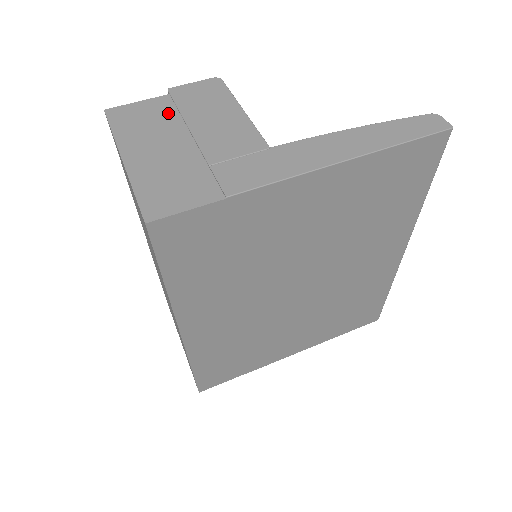
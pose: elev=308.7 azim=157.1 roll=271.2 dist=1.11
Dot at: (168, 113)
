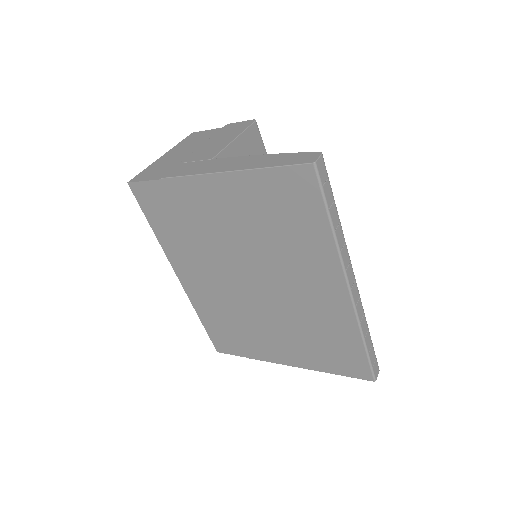
Dot at: (208, 137)
